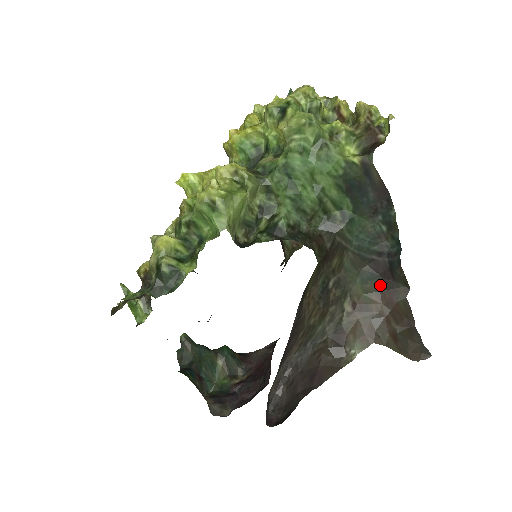
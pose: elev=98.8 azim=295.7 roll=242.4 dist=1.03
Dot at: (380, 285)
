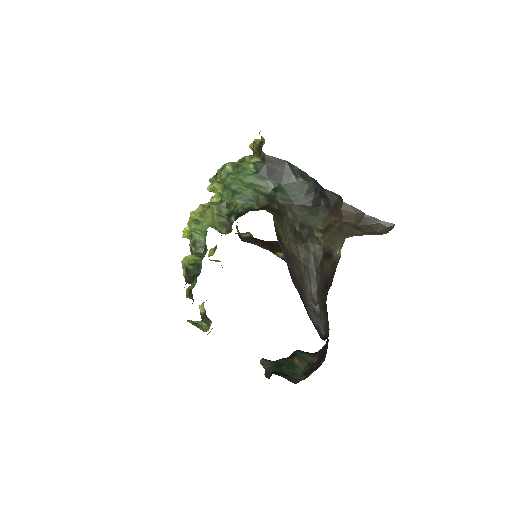
Dot at: (326, 210)
